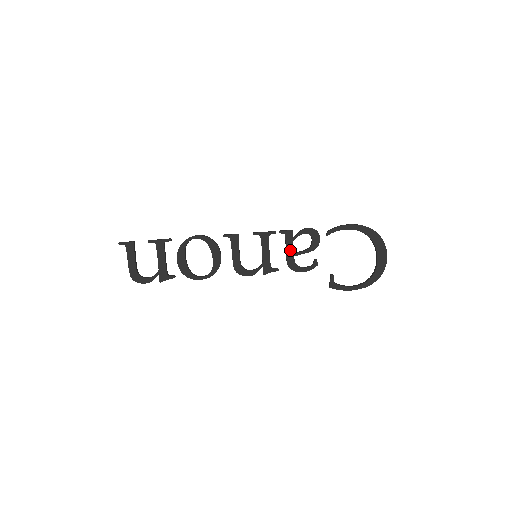
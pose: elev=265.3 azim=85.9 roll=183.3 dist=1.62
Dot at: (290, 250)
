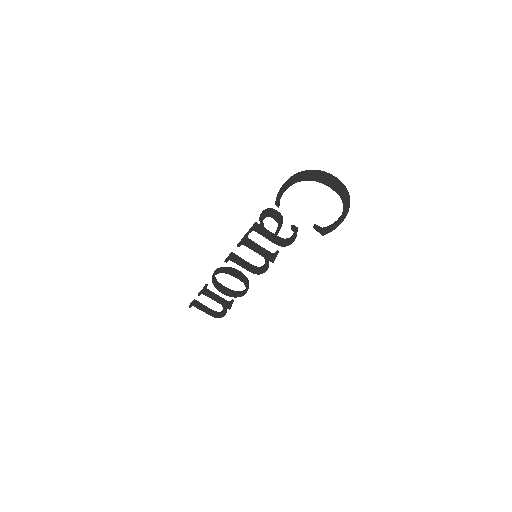
Dot at: (269, 237)
